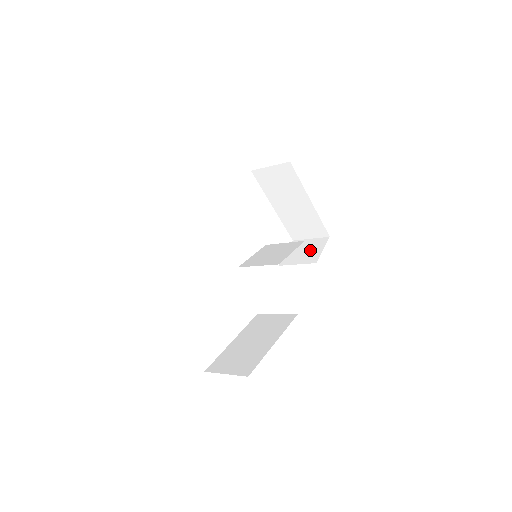
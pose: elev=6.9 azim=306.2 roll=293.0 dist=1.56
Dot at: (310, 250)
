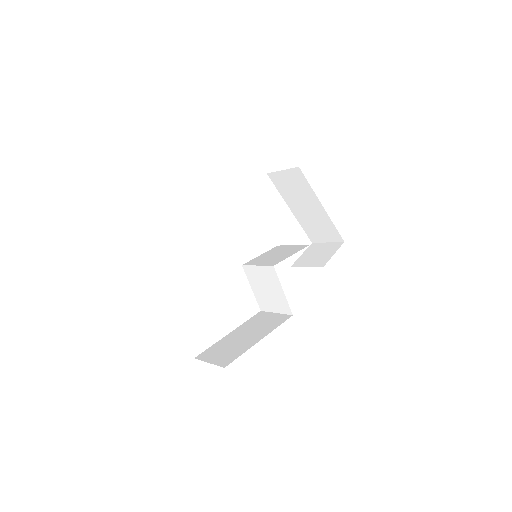
Dot at: (322, 254)
